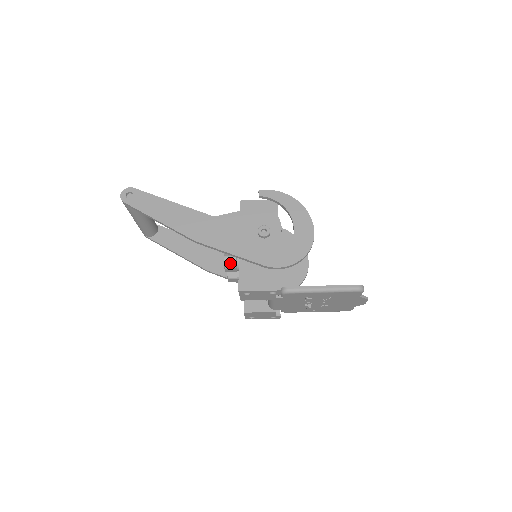
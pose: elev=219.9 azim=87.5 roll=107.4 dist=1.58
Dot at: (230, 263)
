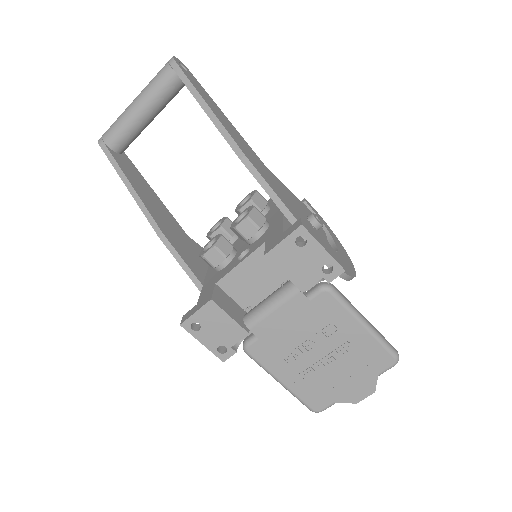
Dot at: (257, 218)
